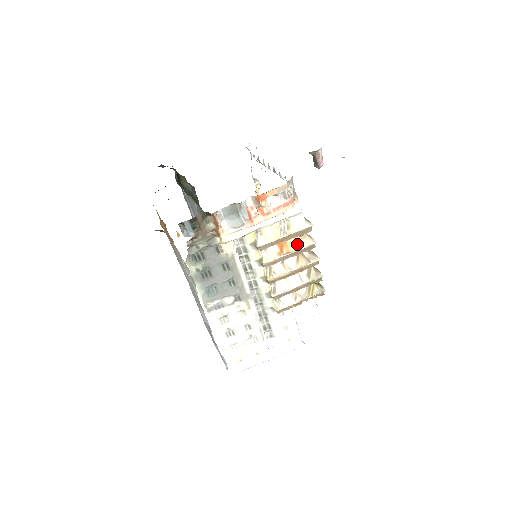
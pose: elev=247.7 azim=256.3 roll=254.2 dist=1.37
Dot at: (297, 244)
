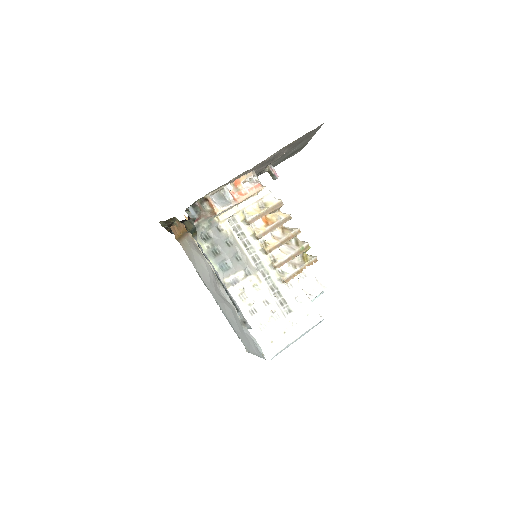
Dot at: (277, 217)
